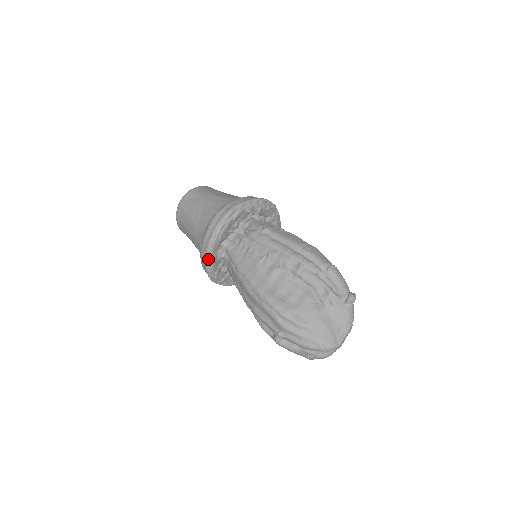
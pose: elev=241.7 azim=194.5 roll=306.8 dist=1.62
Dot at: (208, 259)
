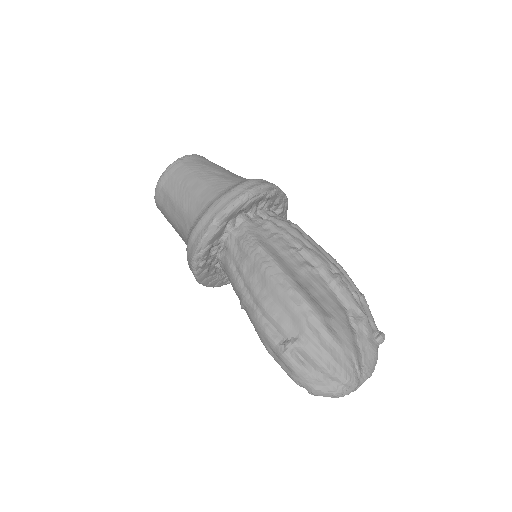
Dot at: (219, 220)
